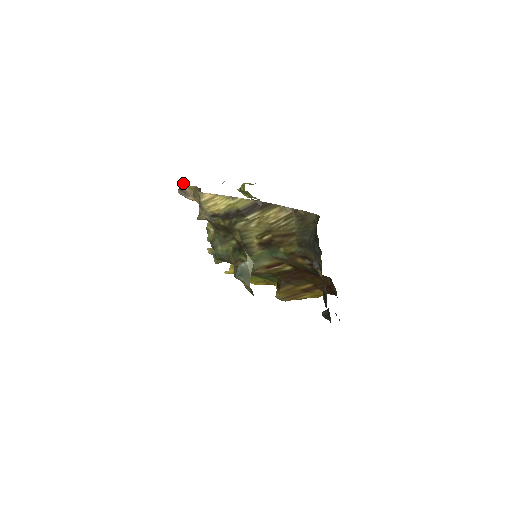
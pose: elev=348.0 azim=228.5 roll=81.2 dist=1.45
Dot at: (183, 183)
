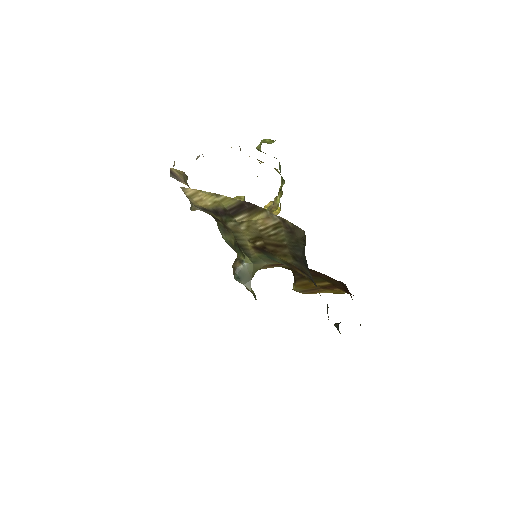
Dot at: (174, 164)
